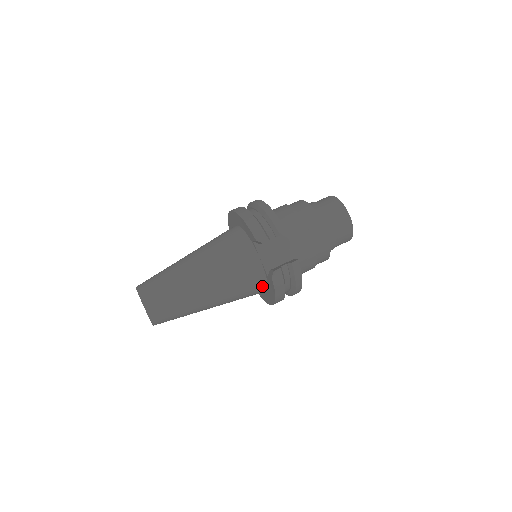
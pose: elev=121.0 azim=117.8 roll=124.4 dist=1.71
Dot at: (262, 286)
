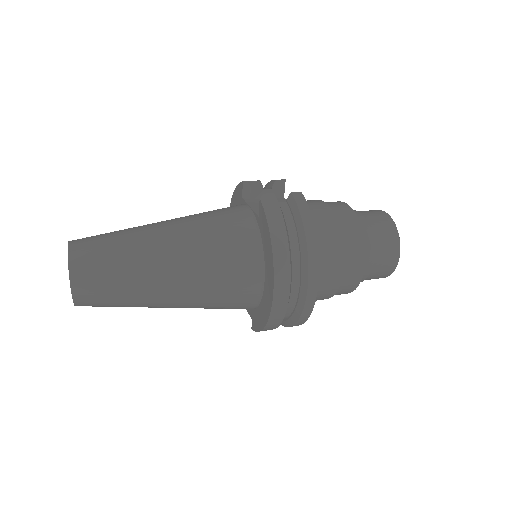
Dot at: (253, 242)
